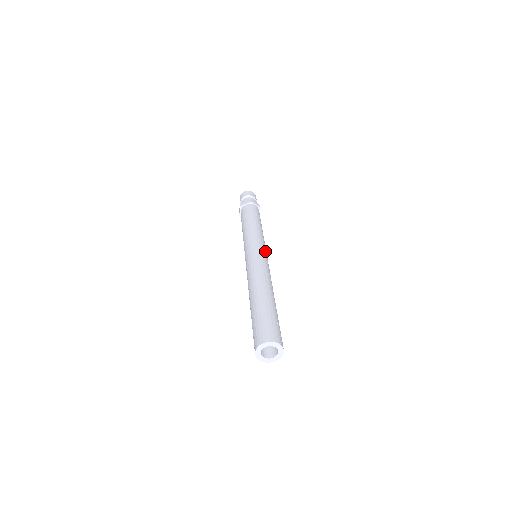
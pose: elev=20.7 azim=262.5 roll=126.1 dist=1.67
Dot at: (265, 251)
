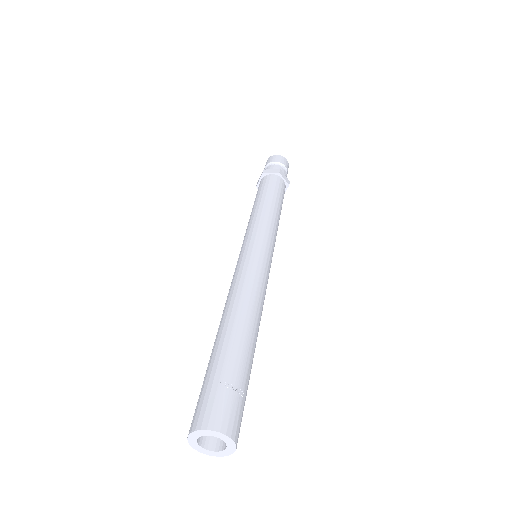
Dot at: (259, 244)
